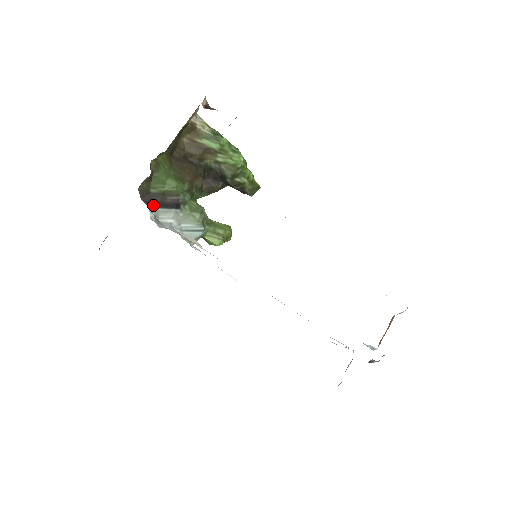
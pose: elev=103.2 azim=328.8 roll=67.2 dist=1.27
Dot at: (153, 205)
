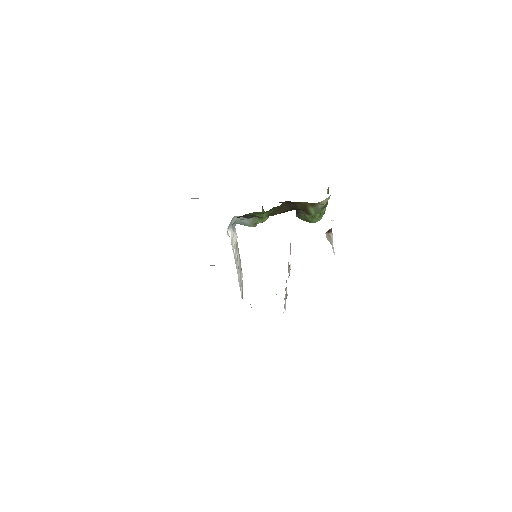
Dot at: (239, 217)
